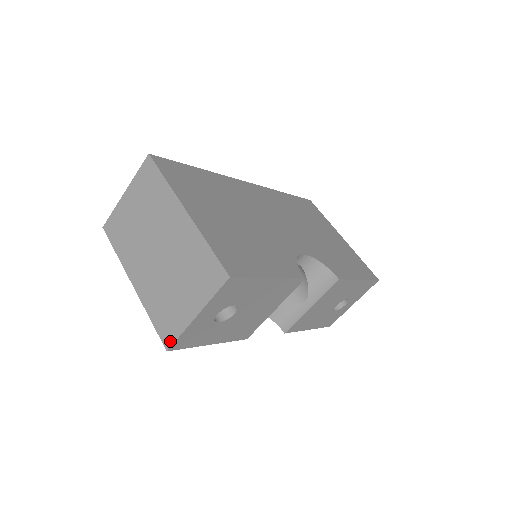
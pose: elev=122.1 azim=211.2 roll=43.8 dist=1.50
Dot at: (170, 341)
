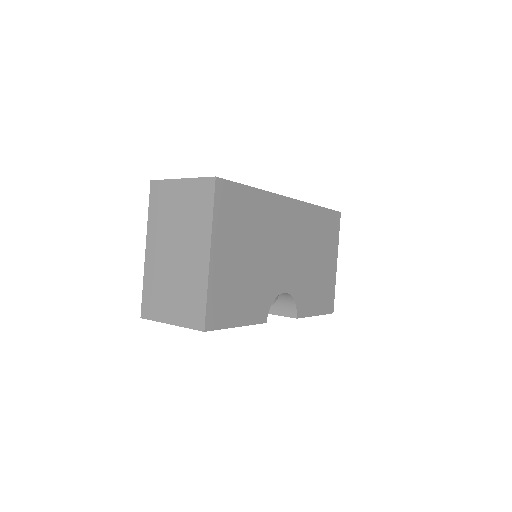
Dot at: (146, 316)
